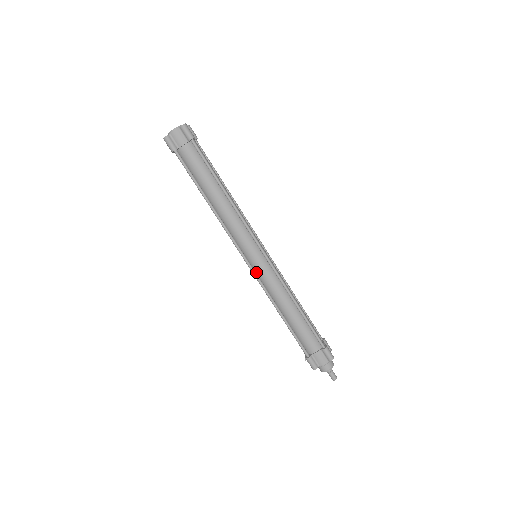
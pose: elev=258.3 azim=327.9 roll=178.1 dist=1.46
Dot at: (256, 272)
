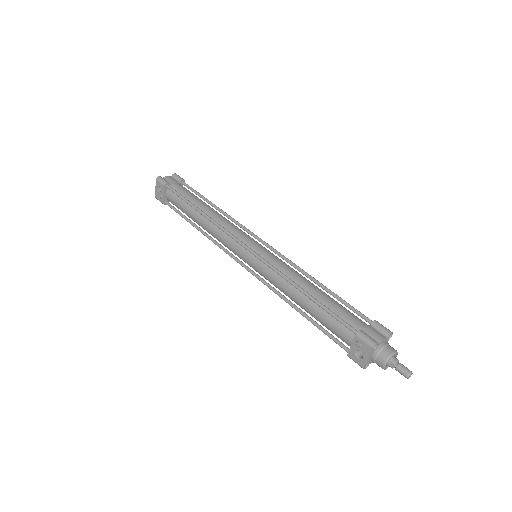
Dot at: (261, 260)
